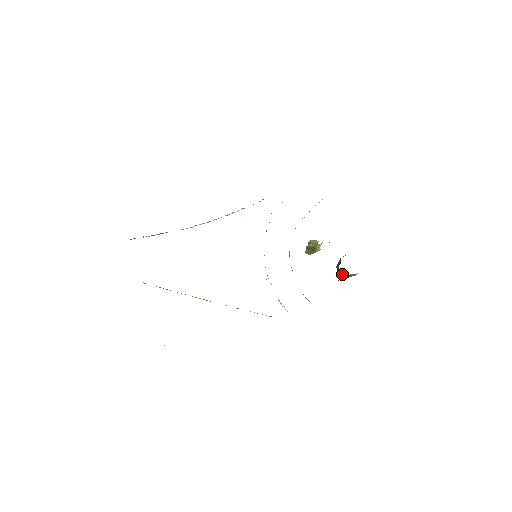
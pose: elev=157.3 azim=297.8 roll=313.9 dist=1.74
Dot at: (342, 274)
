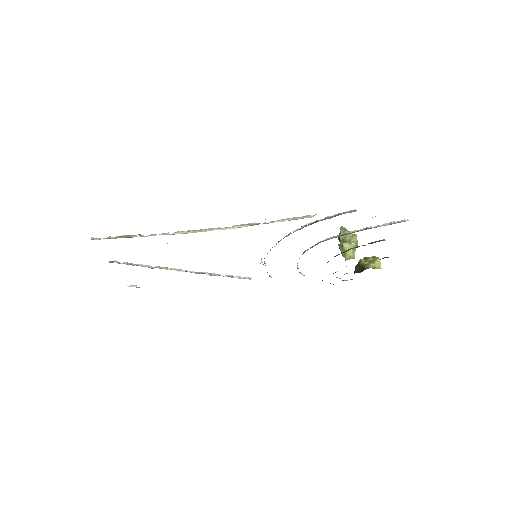
Dot at: occluded
